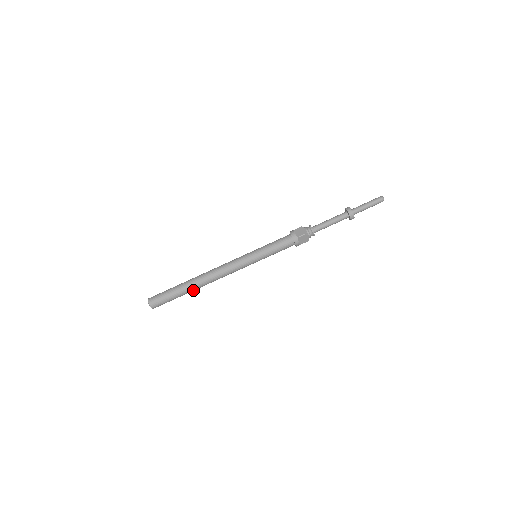
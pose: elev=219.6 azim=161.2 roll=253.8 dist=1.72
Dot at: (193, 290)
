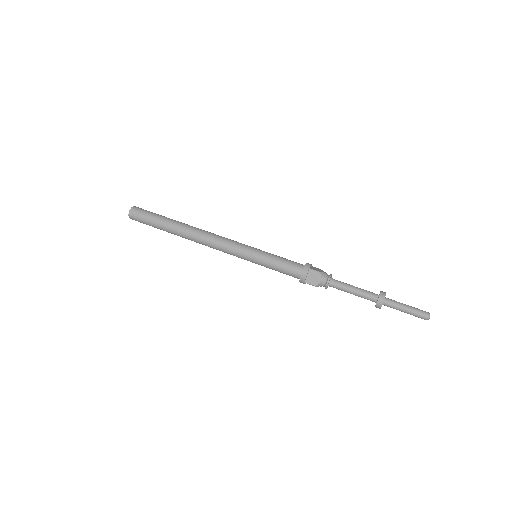
Dot at: (175, 232)
